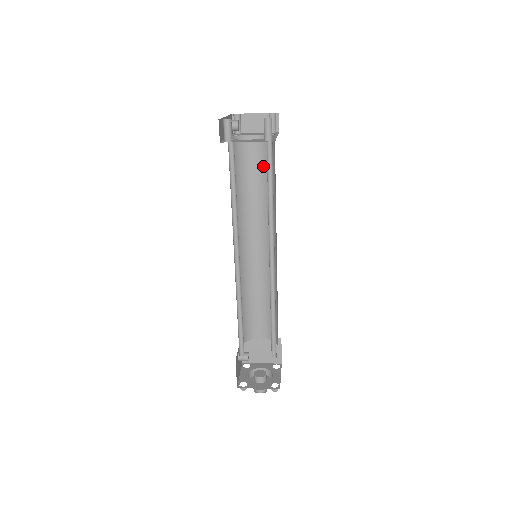
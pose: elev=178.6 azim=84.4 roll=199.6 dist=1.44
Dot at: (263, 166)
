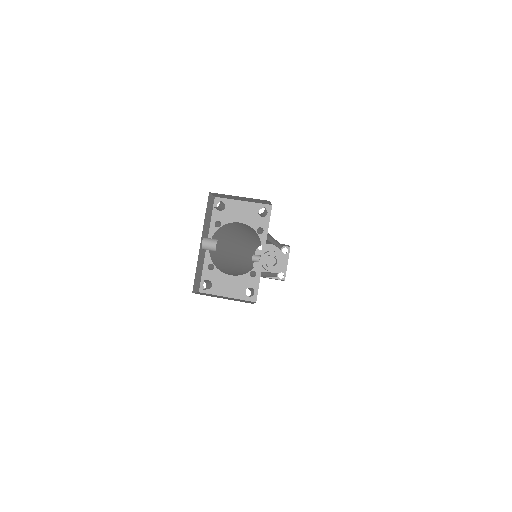
Dot at: occluded
